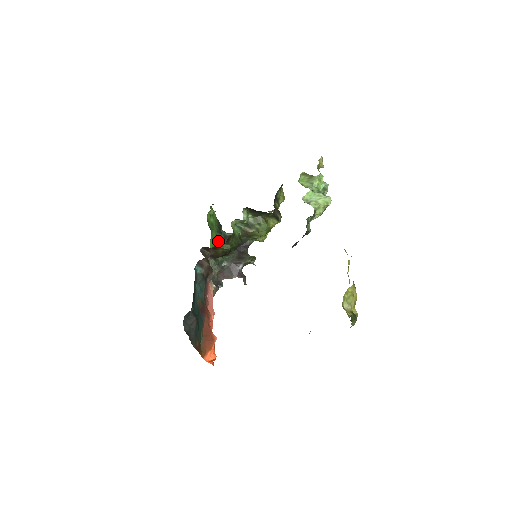
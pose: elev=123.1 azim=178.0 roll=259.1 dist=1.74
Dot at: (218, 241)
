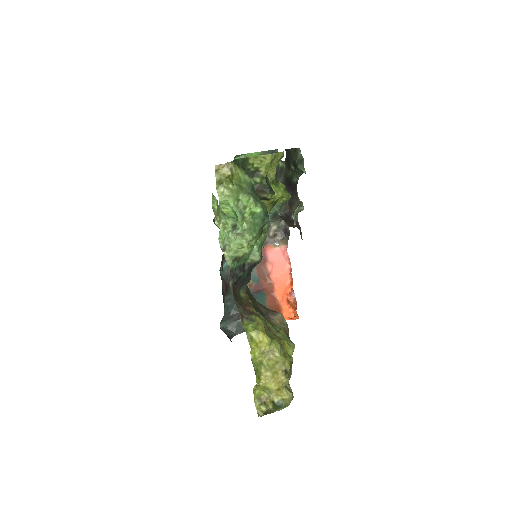
Dot at: occluded
